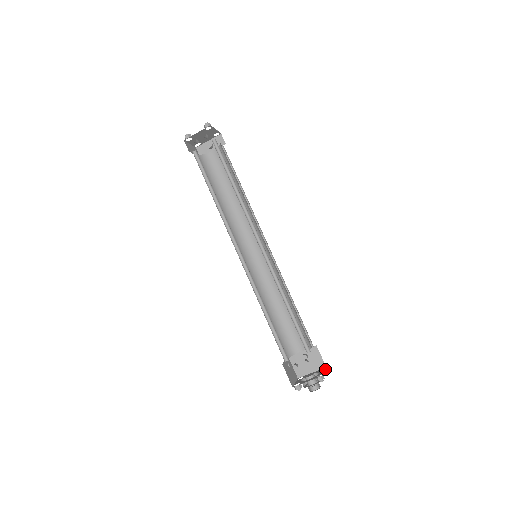
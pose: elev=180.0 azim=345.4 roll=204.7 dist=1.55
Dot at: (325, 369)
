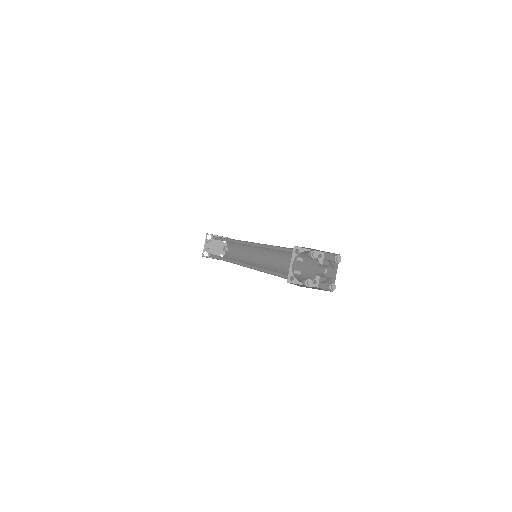
Dot at: (336, 255)
